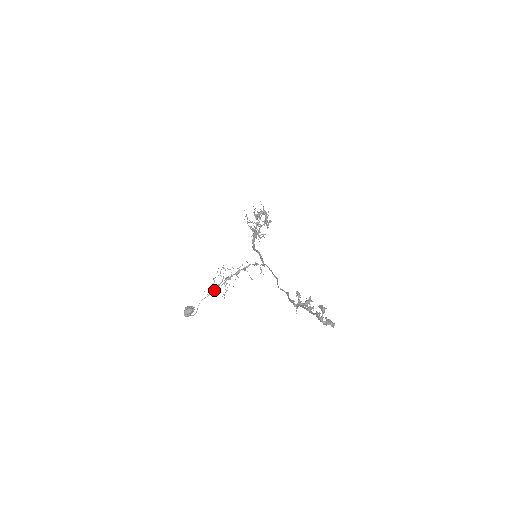
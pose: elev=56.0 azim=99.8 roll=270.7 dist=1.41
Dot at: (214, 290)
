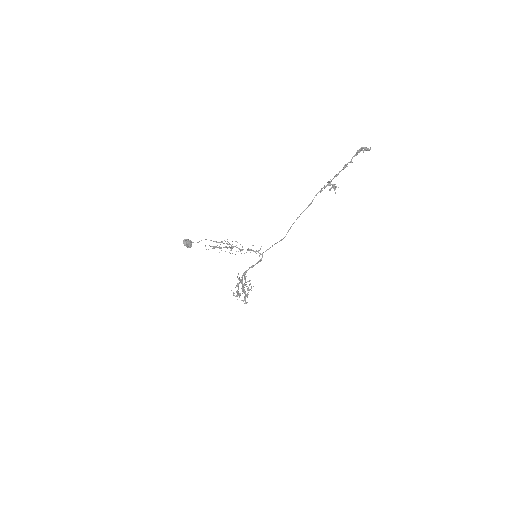
Dot at: (219, 242)
